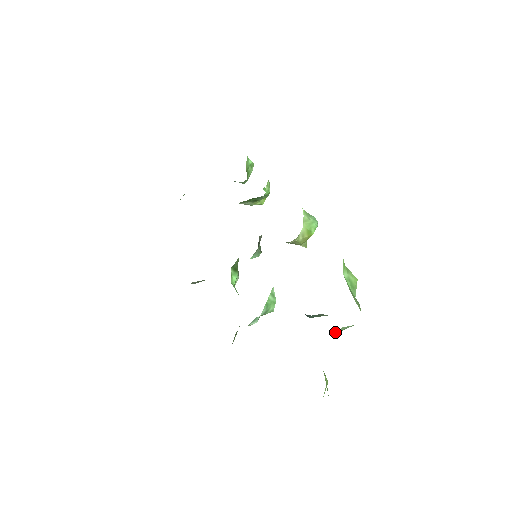
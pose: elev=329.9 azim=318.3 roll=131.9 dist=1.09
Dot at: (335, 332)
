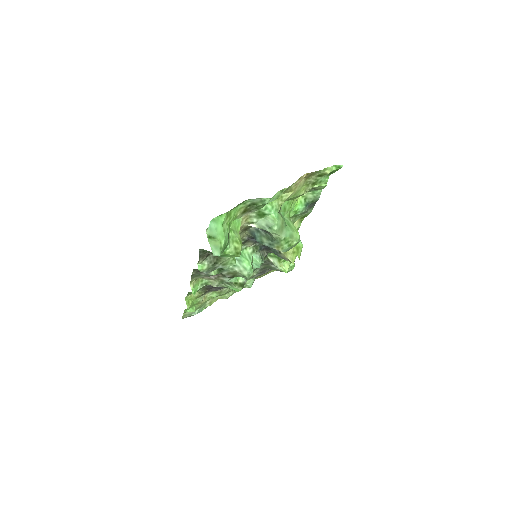
Dot at: (259, 223)
